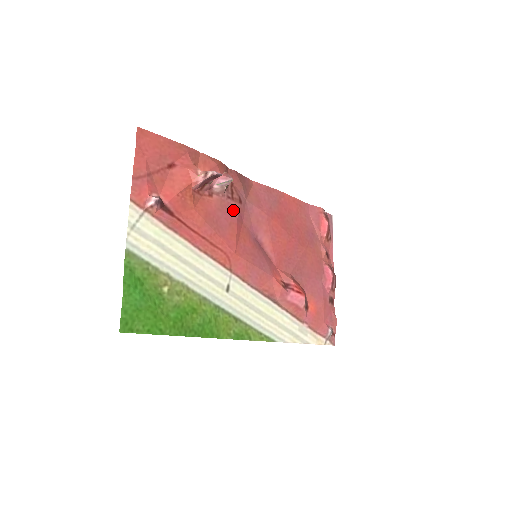
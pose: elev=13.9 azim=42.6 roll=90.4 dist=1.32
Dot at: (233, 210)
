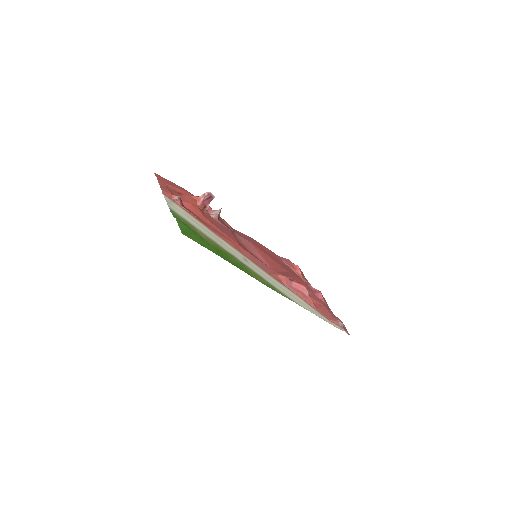
Dot at: (228, 230)
